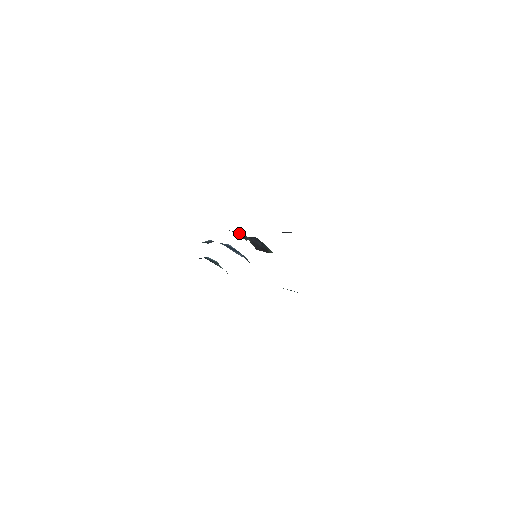
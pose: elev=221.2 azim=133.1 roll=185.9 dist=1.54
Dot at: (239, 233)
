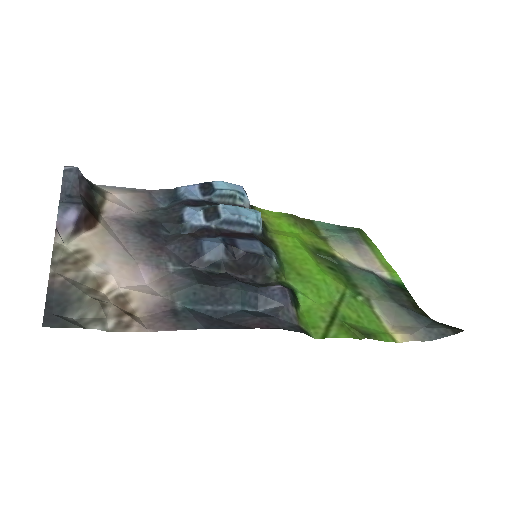
Dot at: (210, 264)
